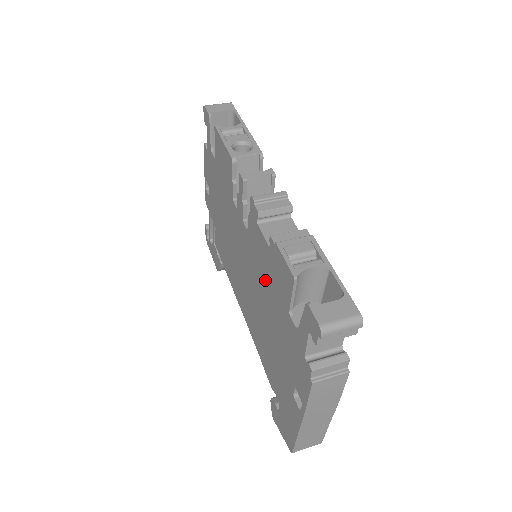
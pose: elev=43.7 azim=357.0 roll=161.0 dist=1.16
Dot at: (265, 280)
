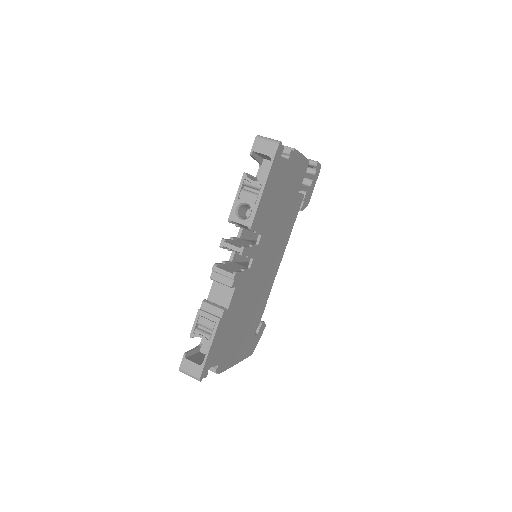
Dot at: occluded
